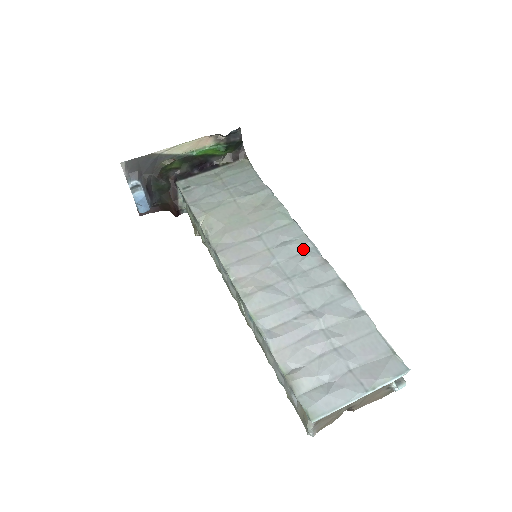
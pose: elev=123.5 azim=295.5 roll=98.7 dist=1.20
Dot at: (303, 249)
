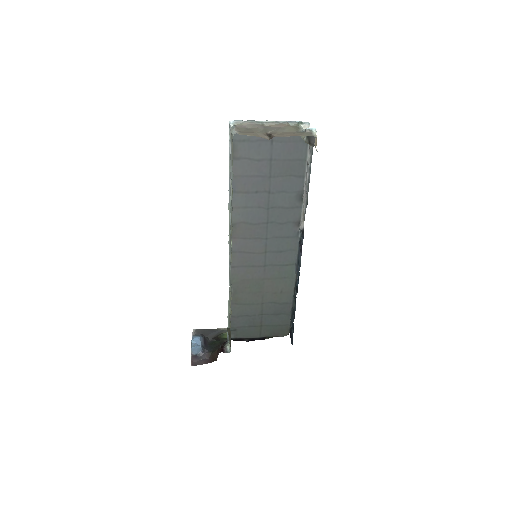
Dot at: (289, 240)
